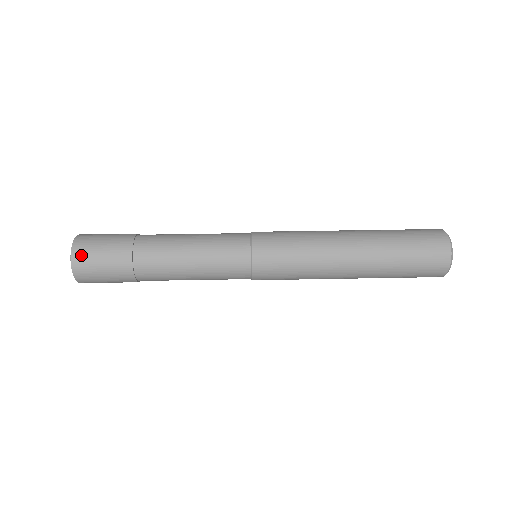
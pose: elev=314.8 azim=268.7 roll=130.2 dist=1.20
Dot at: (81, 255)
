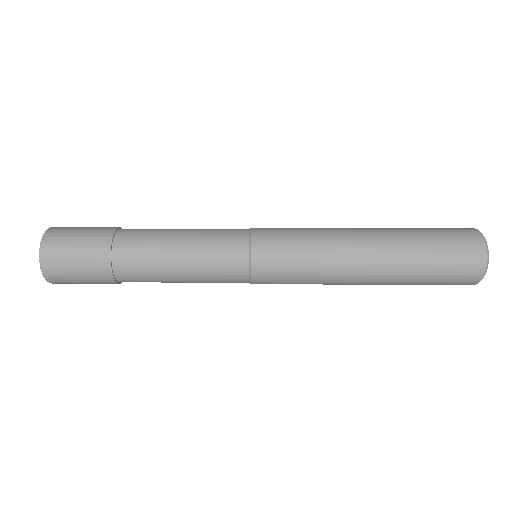
Dot at: (53, 270)
